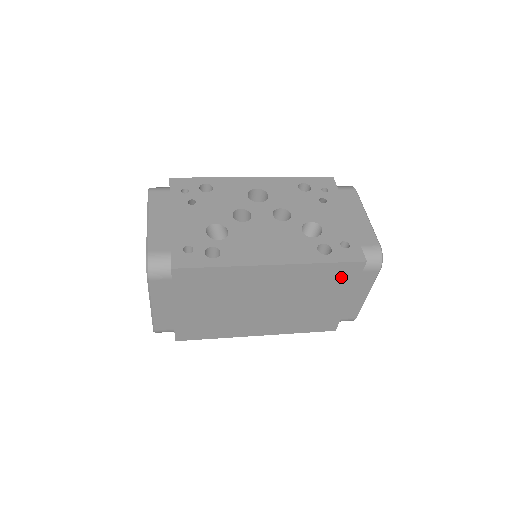
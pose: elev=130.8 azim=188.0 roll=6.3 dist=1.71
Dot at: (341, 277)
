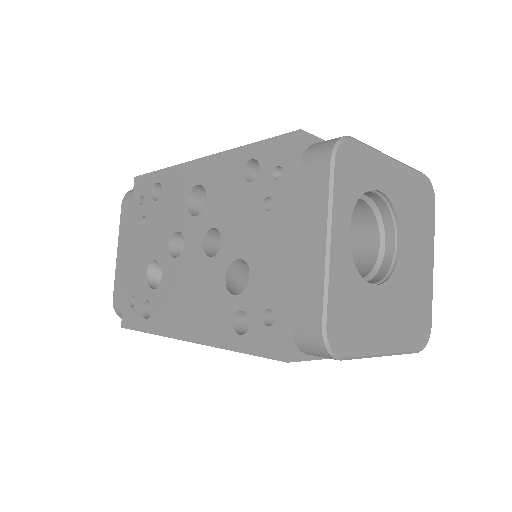
Dot at: occluded
